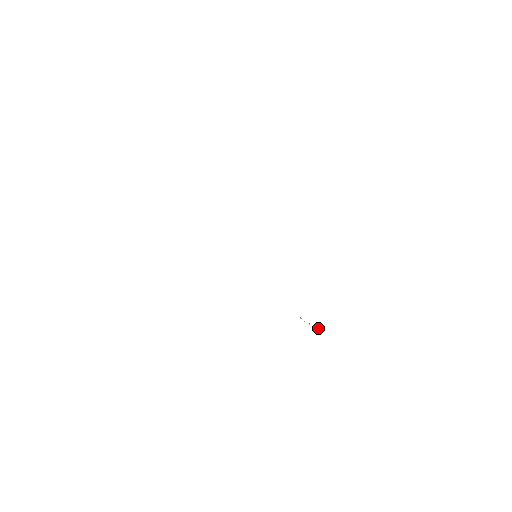
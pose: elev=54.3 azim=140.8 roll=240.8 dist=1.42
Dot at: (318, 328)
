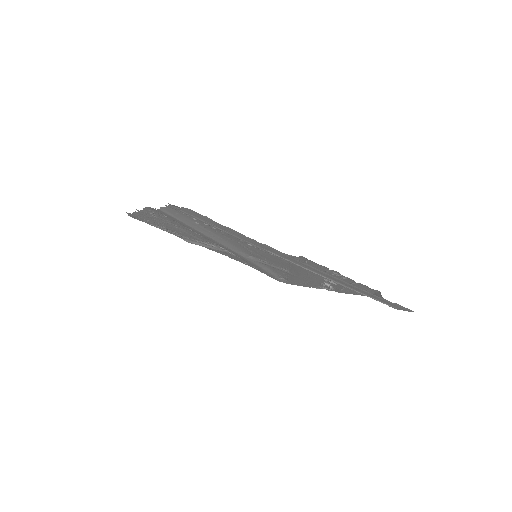
Dot at: (333, 289)
